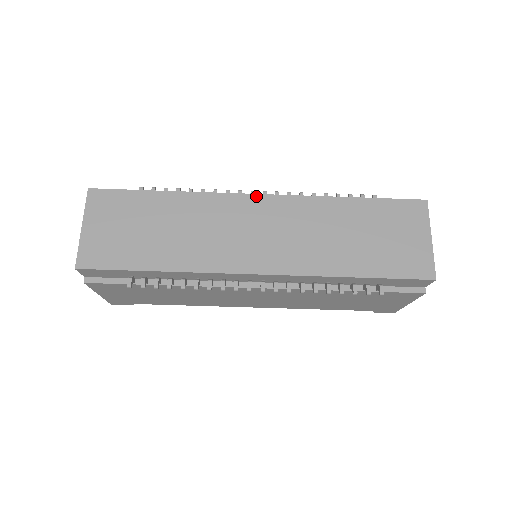
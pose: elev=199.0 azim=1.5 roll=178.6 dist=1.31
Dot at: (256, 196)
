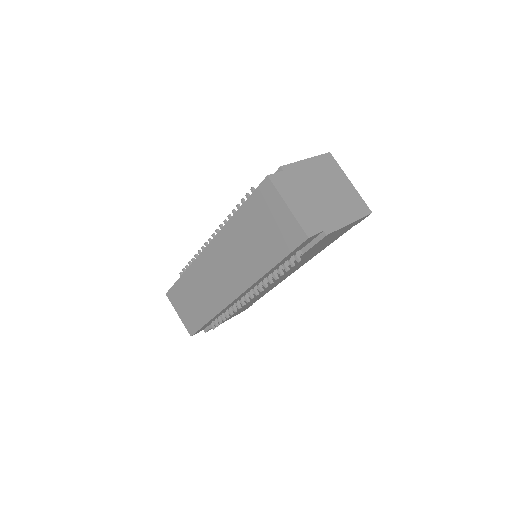
Dot at: (206, 249)
